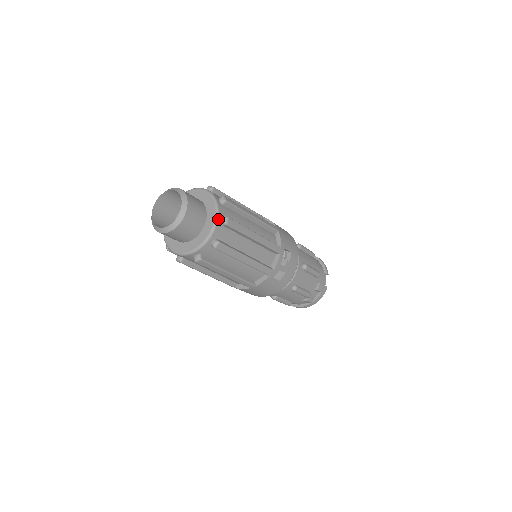
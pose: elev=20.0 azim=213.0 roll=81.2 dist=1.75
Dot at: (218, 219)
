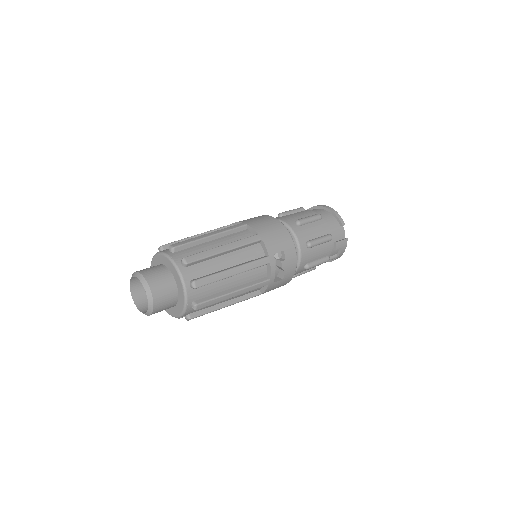
Dot at: (186, 287)
